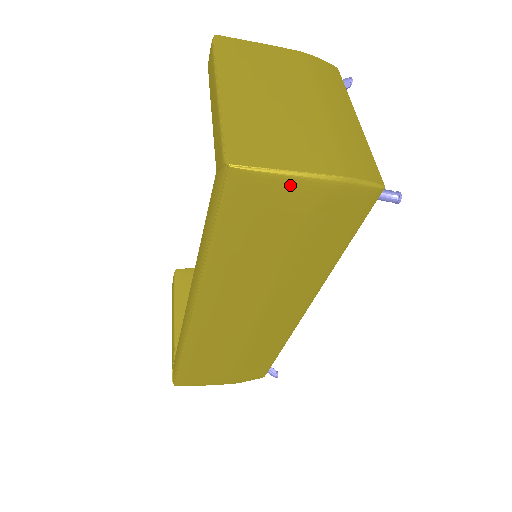
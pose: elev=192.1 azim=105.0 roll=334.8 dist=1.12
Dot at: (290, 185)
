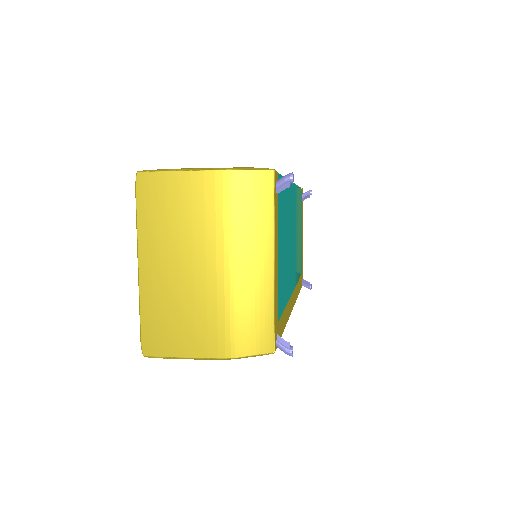
Dot at: occluded
